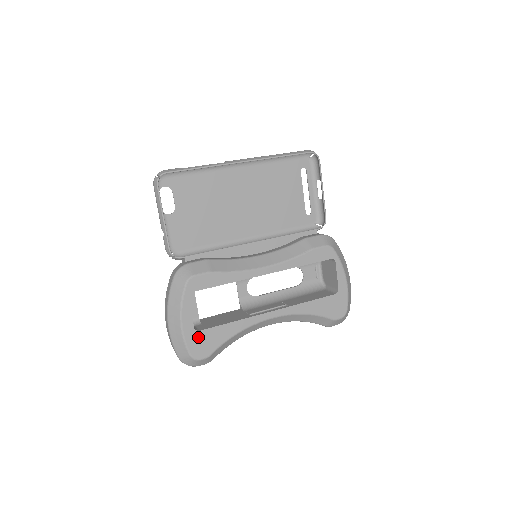
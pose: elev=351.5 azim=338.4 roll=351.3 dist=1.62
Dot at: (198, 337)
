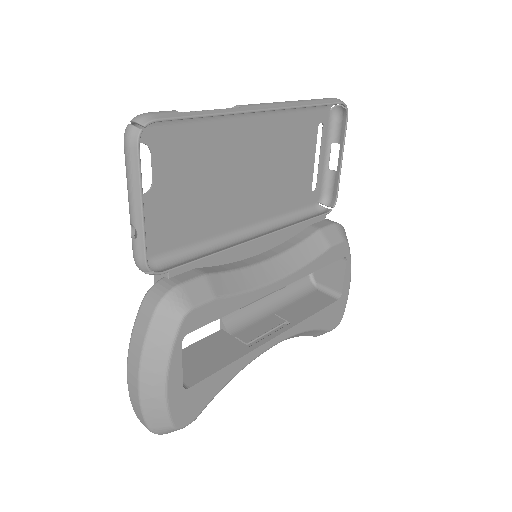
Dot at: (186, 397)
